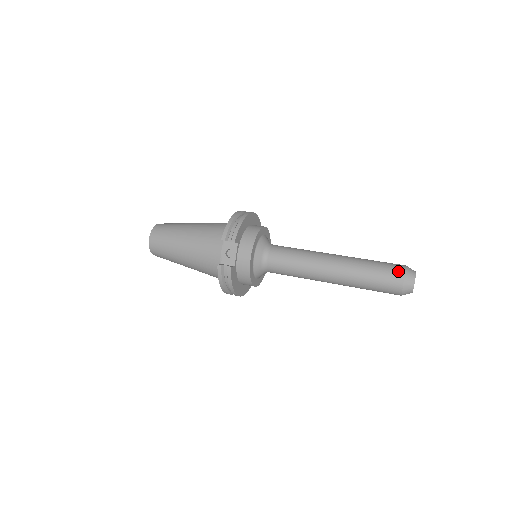
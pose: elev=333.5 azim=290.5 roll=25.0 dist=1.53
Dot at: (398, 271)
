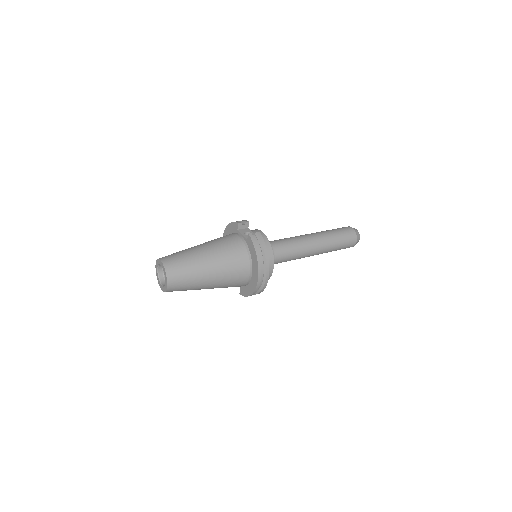
Dot at: (344, 227)
